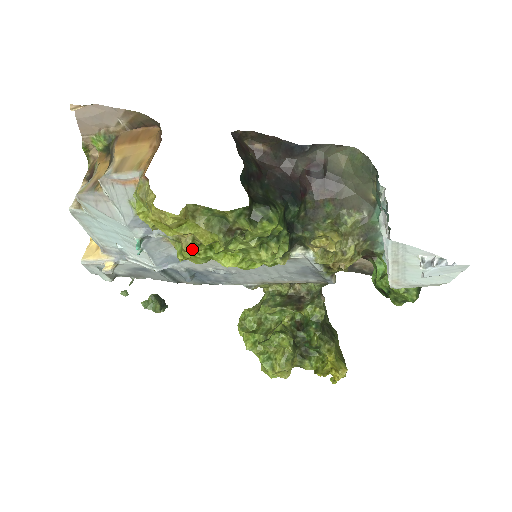
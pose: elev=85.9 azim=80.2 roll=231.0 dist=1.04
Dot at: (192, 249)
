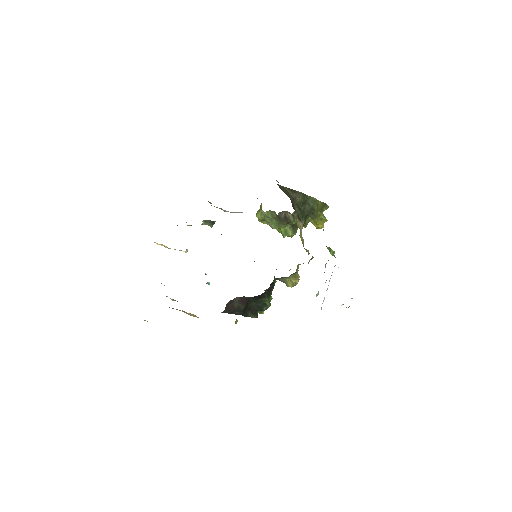
Dot at: occluded
